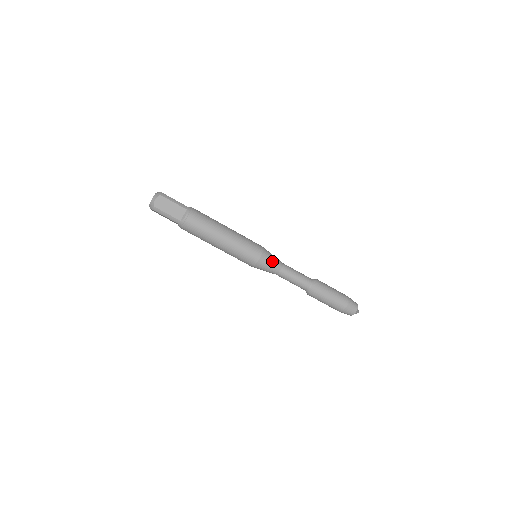
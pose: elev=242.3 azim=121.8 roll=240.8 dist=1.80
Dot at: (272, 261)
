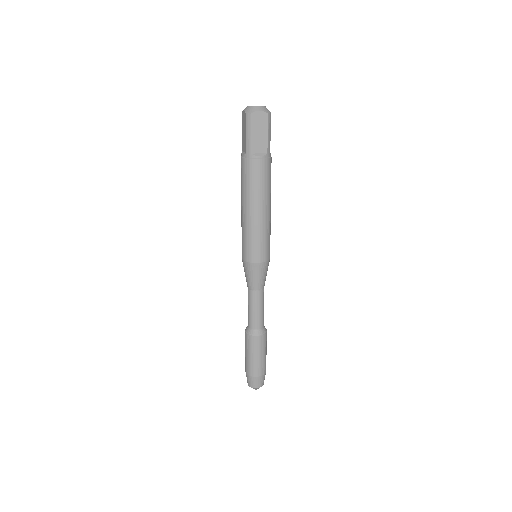
Dot at: (262, 277)
